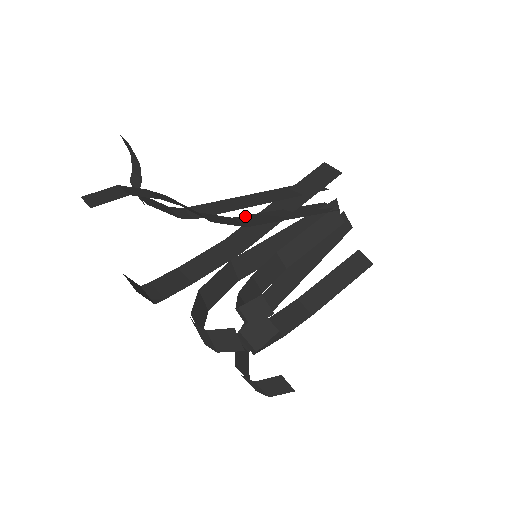
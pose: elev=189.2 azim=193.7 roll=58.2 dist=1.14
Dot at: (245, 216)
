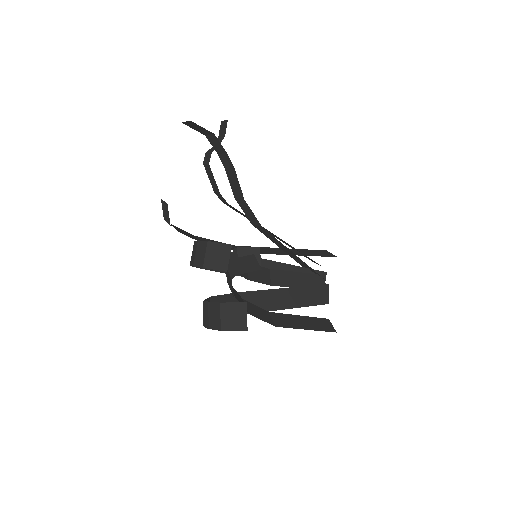
Dot at: (261, 230)
